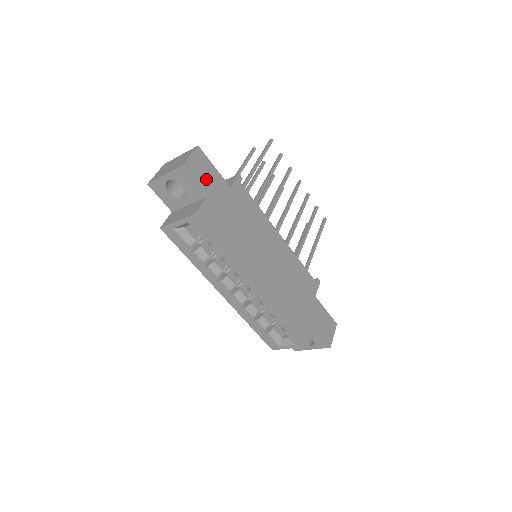
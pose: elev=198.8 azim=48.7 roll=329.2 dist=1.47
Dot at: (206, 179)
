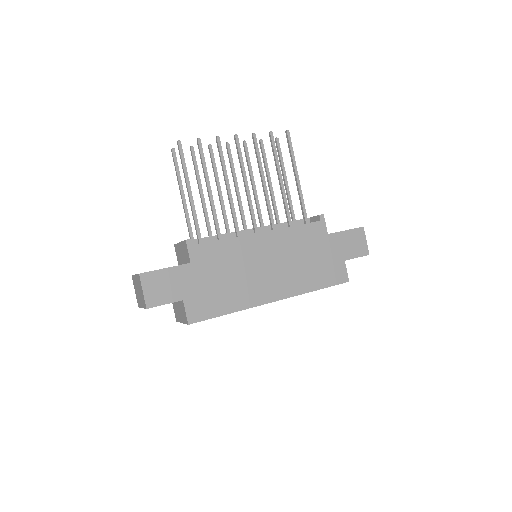
Dot at: (169, 288)
